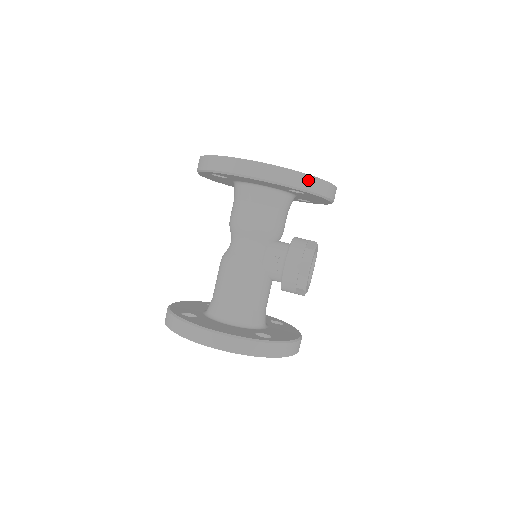
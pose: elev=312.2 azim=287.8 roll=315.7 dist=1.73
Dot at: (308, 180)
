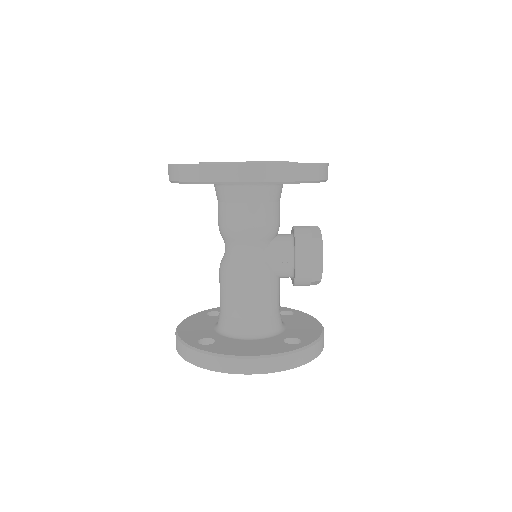
Dot at: (309, 169)
